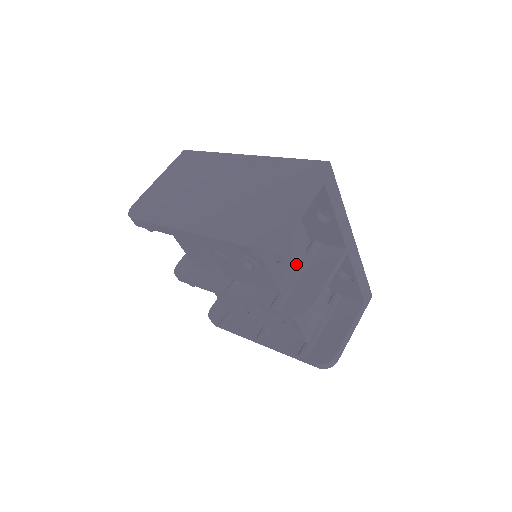
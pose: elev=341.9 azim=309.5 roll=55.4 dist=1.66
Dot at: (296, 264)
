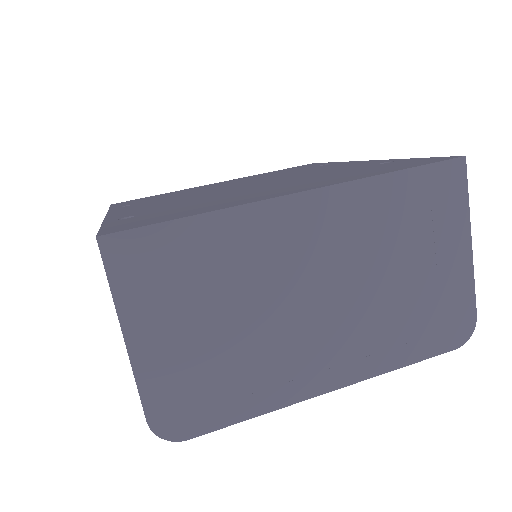
Dot at: occluded
